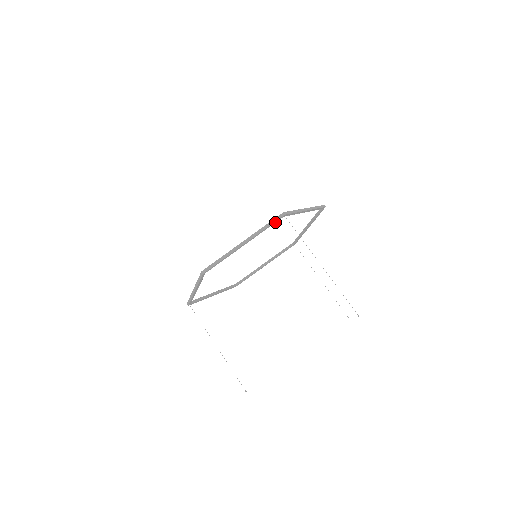
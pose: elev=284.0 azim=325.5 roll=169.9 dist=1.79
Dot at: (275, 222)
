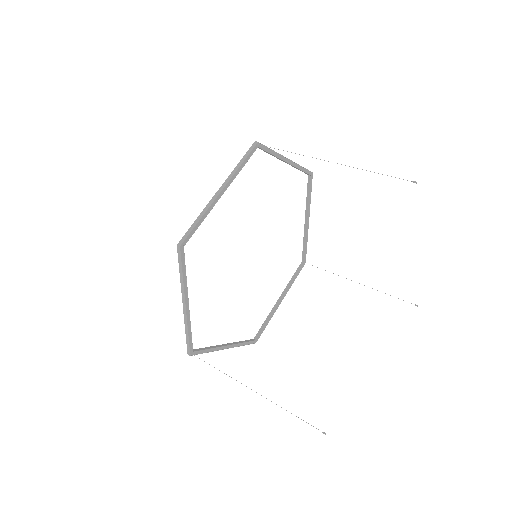
Dot at: (250, 156)
